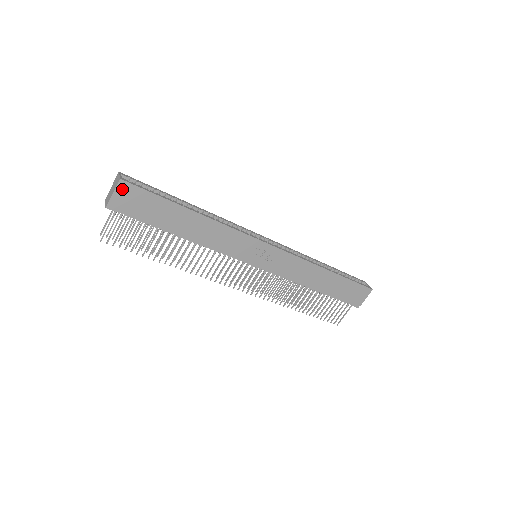
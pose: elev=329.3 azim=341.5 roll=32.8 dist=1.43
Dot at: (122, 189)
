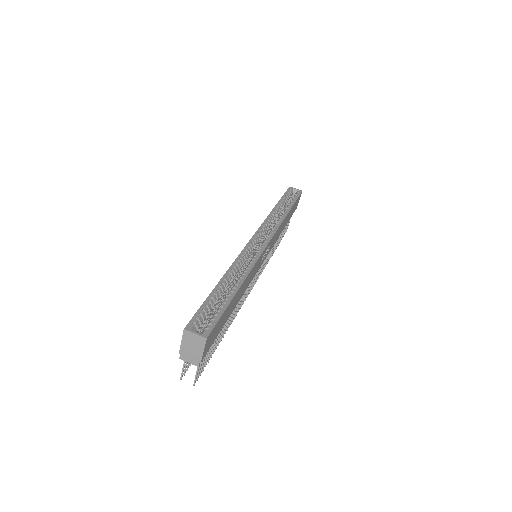
Dot at: (207, 342)
